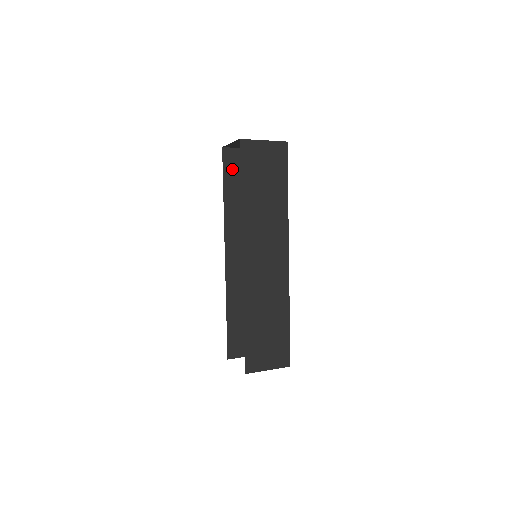
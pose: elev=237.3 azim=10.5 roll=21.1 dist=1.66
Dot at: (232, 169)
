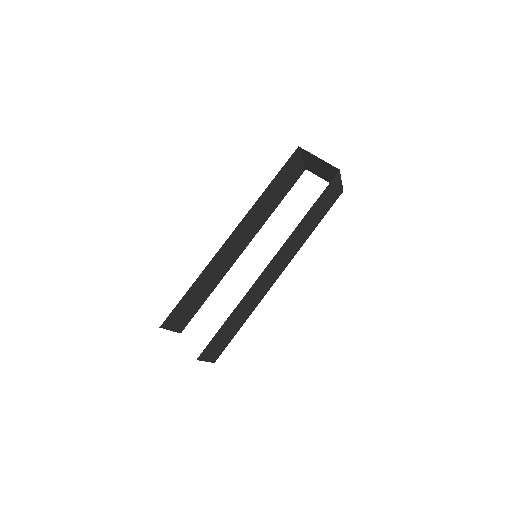
Dot at: (287, 168)
